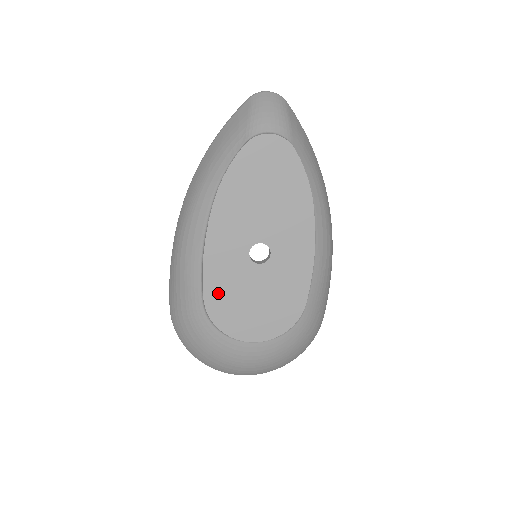
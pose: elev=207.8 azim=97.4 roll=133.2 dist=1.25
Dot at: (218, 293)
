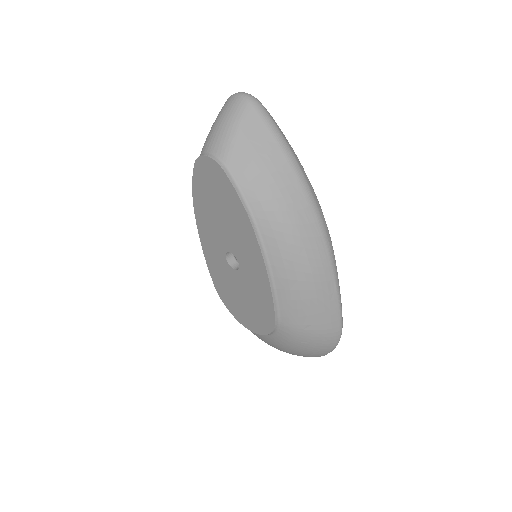
Dot at: (219, 283)
